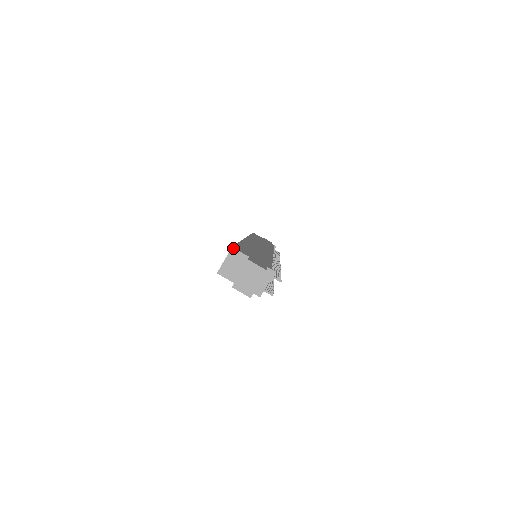
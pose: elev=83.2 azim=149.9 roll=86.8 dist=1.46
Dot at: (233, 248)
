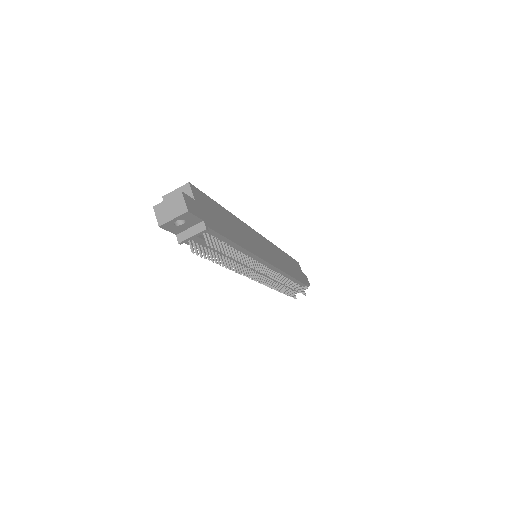
Dot at: (189, 184)
